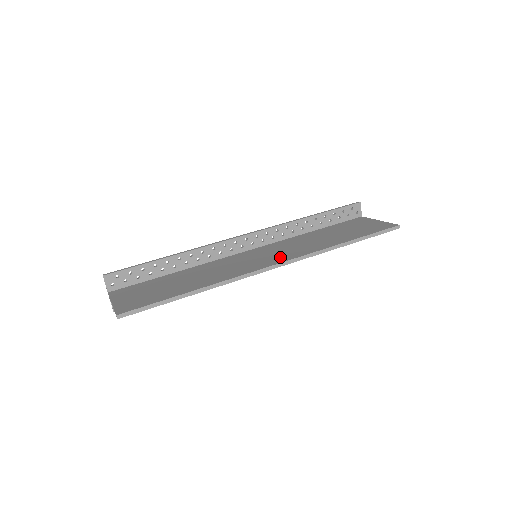
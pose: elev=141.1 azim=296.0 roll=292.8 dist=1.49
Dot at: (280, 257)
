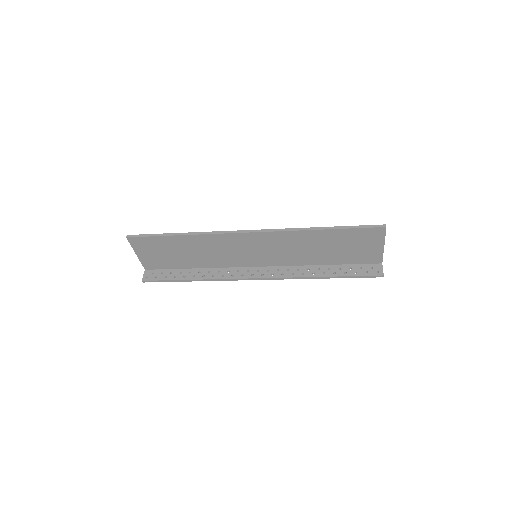
Dot at: occluded
